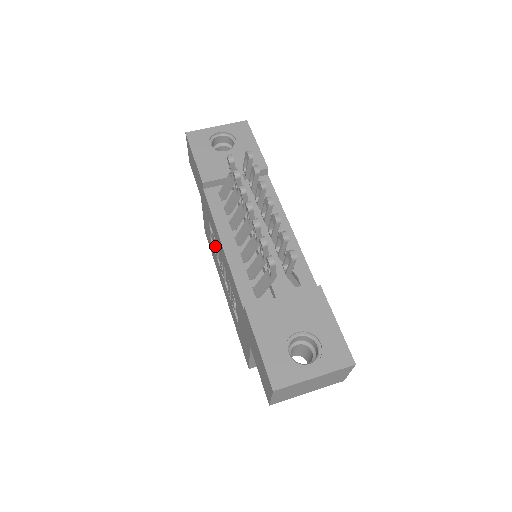
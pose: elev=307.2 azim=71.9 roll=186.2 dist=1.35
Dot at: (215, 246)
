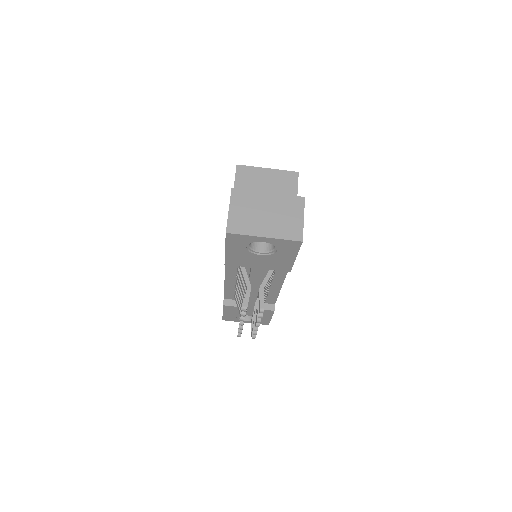
Dot at: occluded
